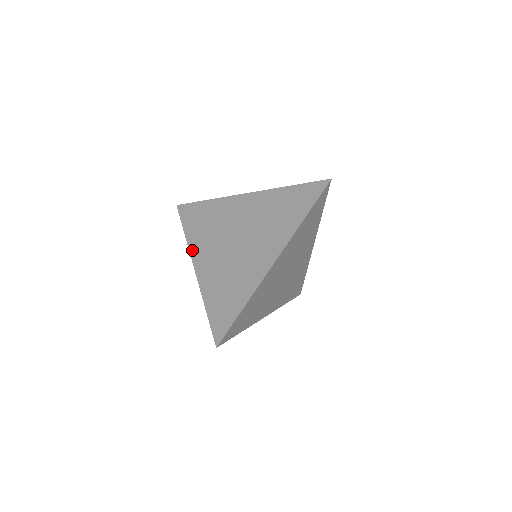
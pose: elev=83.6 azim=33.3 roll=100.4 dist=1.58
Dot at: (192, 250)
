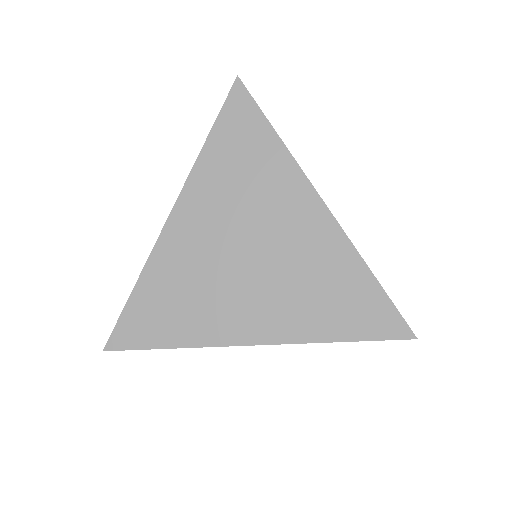
Dot at: (190, 185)
